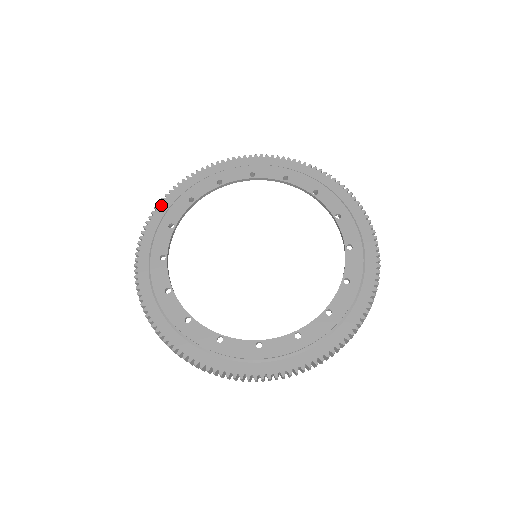
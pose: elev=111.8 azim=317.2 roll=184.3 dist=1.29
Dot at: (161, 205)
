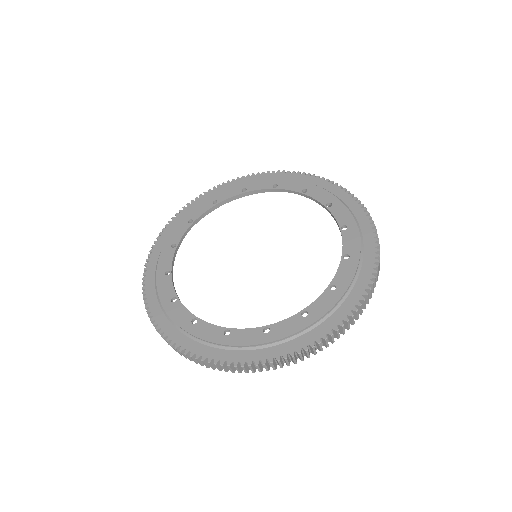
Dot at: (149, 264)
